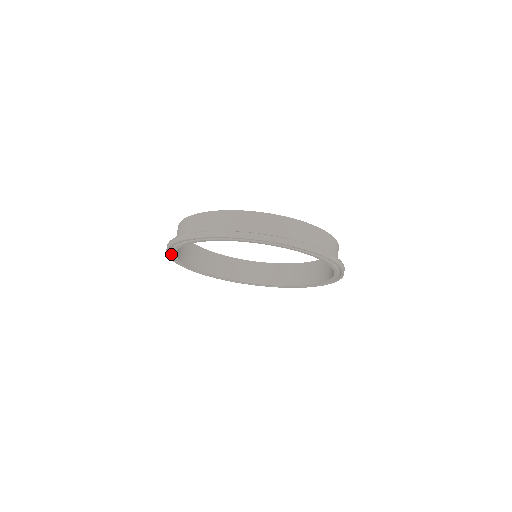
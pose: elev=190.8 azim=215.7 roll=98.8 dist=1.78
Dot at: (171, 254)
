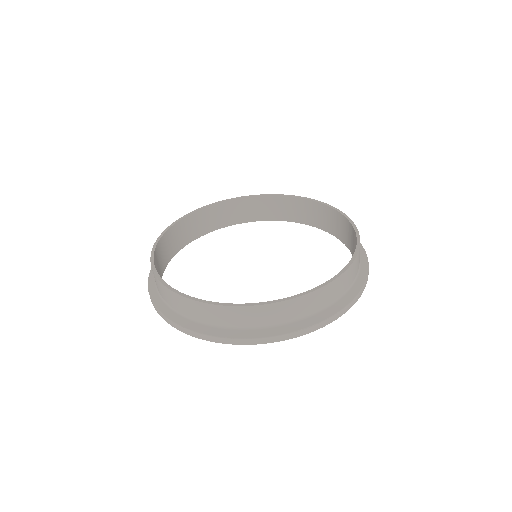
Dot at: occluded
